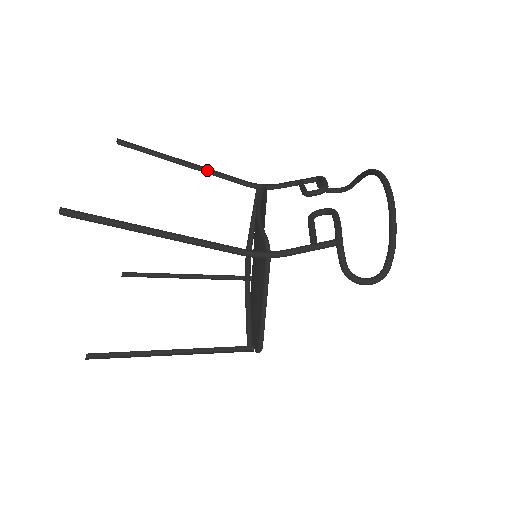
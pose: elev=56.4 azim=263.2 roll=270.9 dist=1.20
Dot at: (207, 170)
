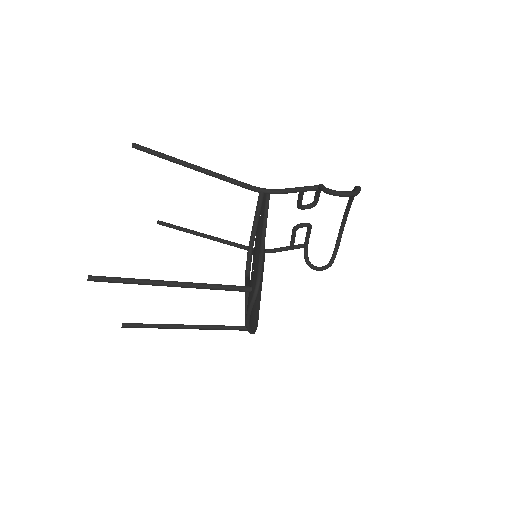
Dot at: (220, 242)
